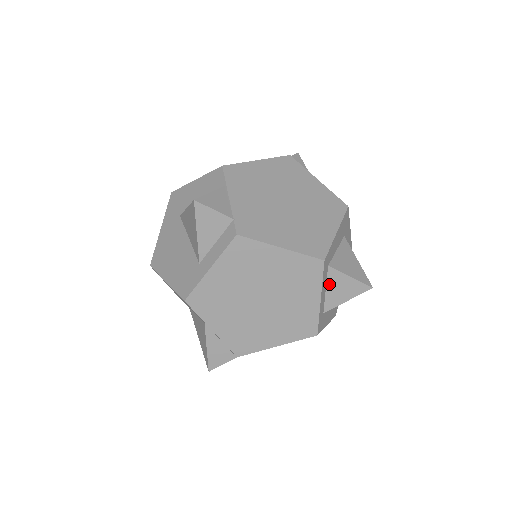
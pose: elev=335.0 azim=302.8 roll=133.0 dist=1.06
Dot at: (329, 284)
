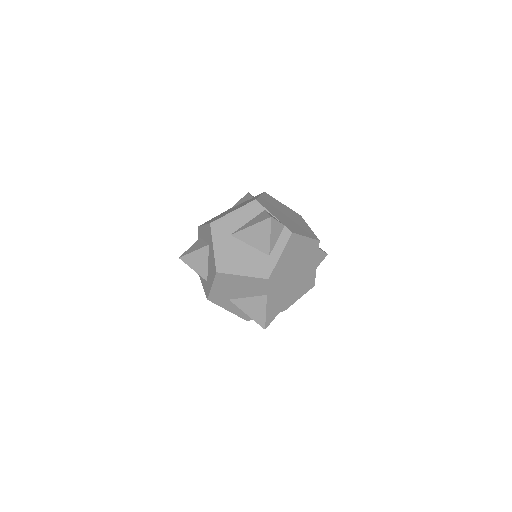
Dot at: occluded
